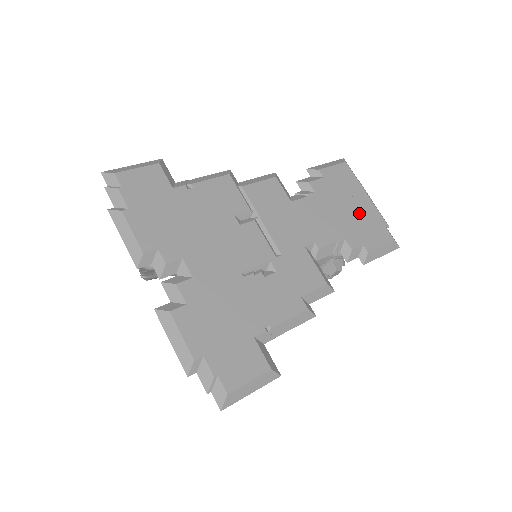
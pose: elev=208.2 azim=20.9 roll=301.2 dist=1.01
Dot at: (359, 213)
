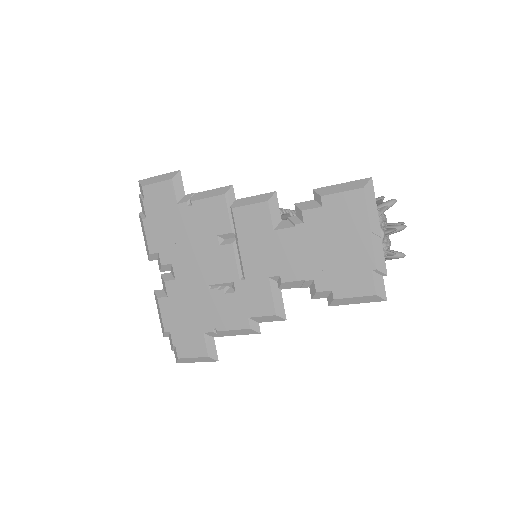
Dot at: (346, 255)
